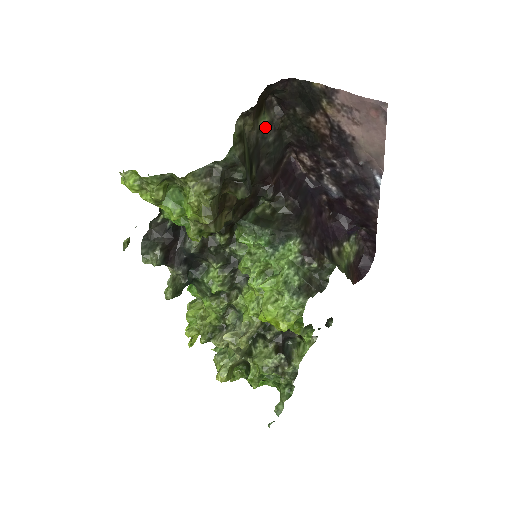
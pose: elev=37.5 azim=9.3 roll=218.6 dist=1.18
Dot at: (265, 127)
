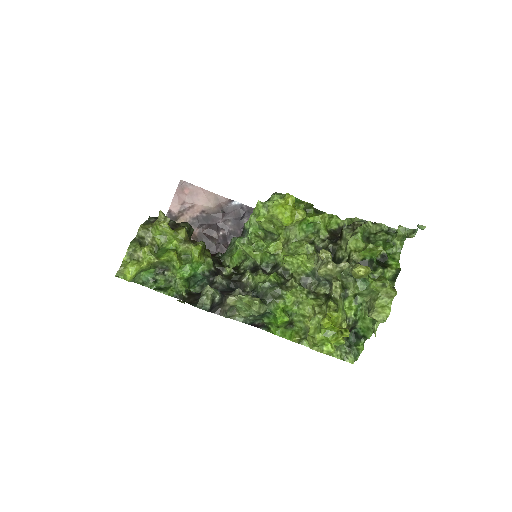
Dot at: occluded
